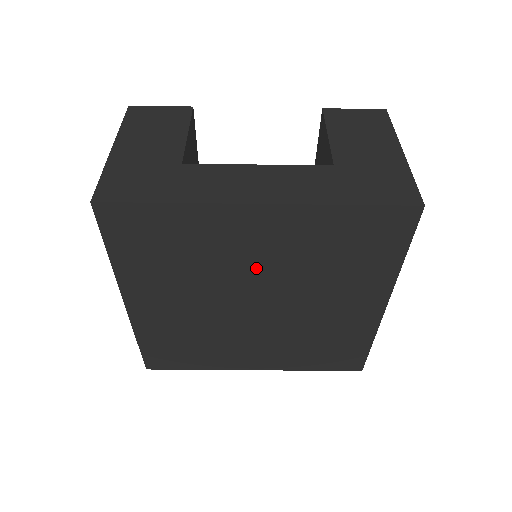
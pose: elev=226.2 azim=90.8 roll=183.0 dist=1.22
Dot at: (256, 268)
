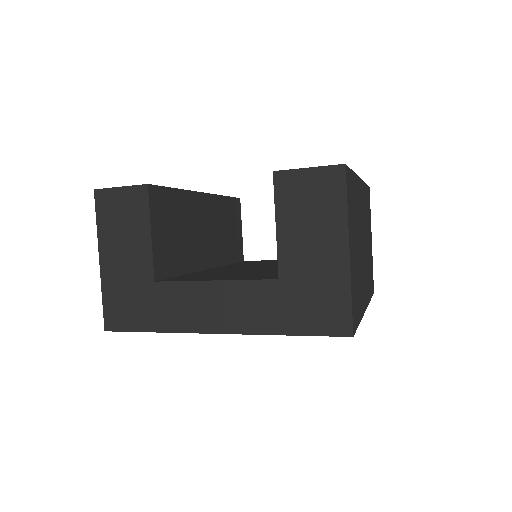
Dot at: occluded
